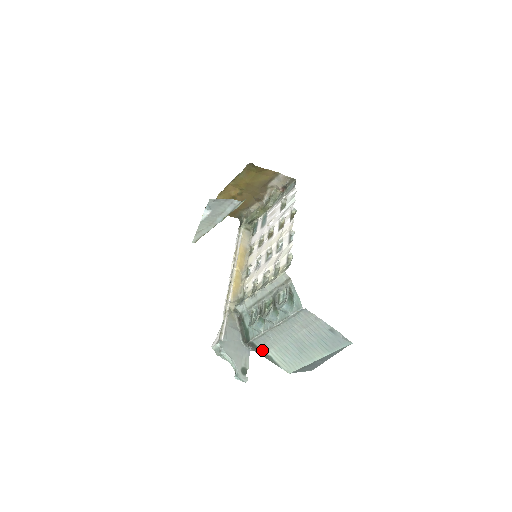
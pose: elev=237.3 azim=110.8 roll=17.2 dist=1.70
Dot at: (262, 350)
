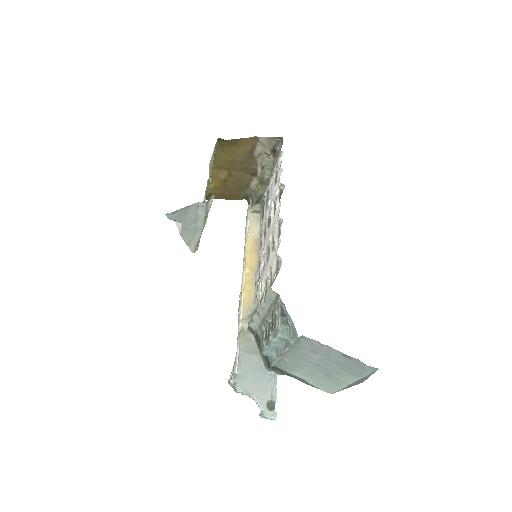
Dot at: (289, 373)
